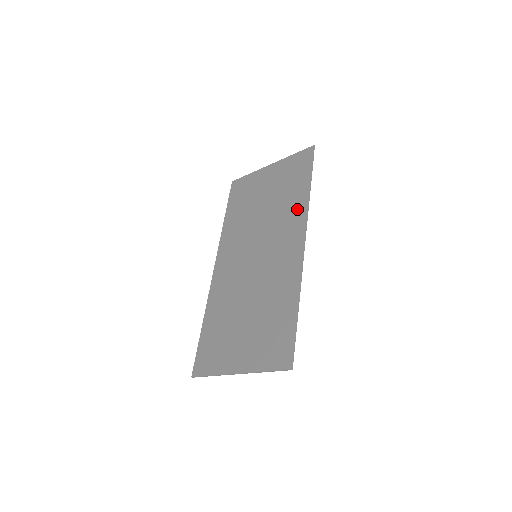
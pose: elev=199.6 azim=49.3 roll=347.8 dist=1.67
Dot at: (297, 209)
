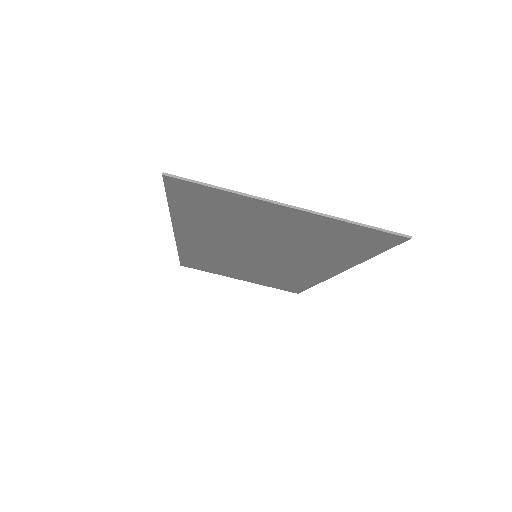
Dot at: occluded
